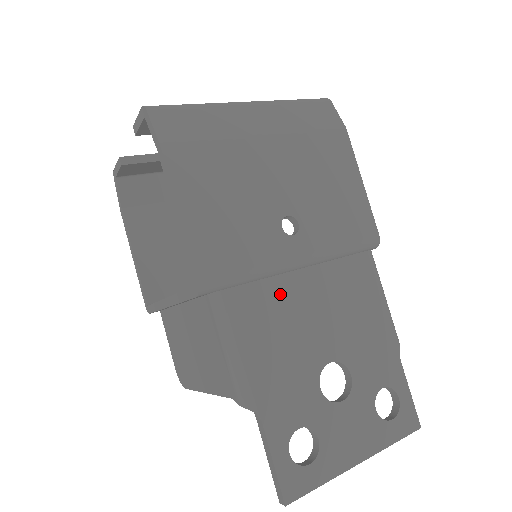
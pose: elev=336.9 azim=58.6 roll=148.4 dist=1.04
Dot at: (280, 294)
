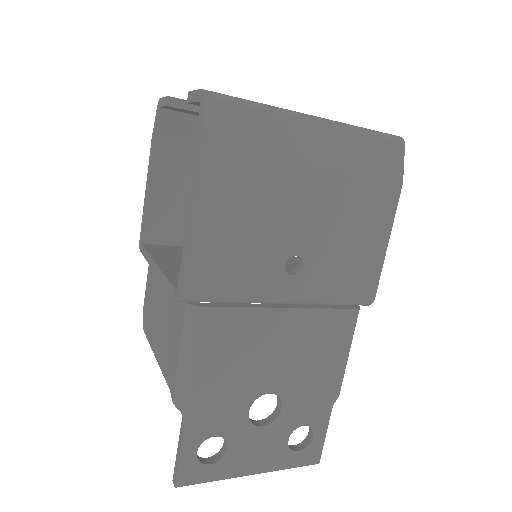
Dot at: (253, 325)
